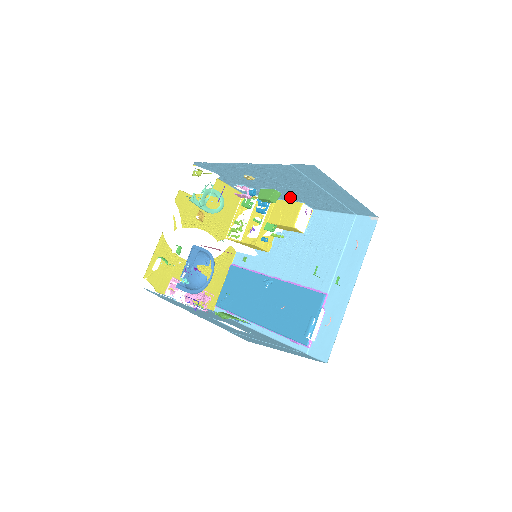
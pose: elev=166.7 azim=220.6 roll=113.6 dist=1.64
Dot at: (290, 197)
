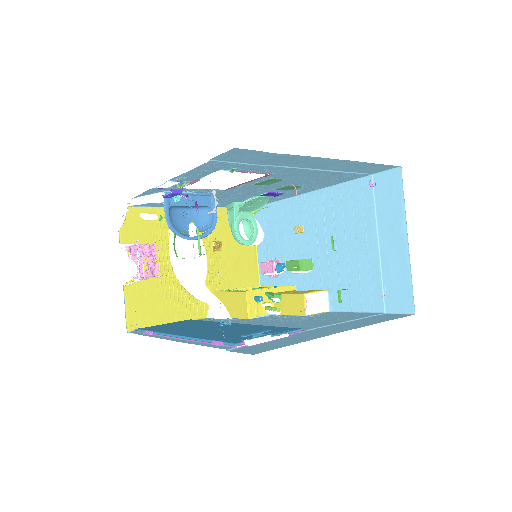
Dot at: (318, 279)
